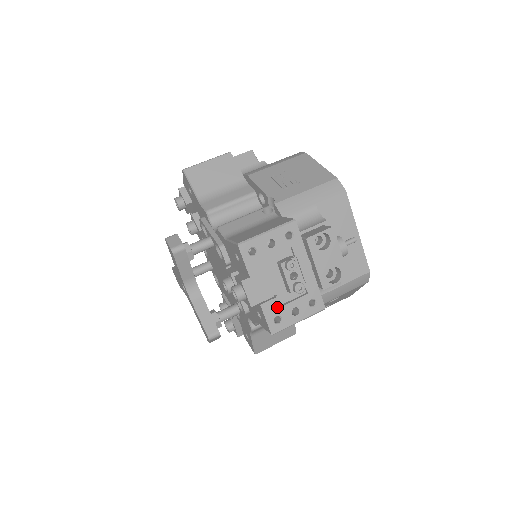
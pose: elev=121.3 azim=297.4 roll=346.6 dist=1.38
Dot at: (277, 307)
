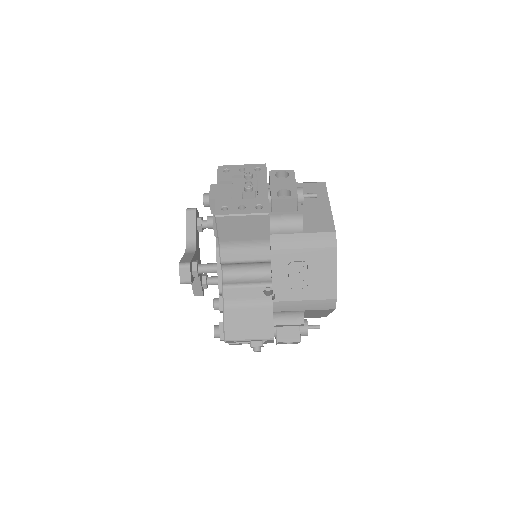
Dot at: occluded
